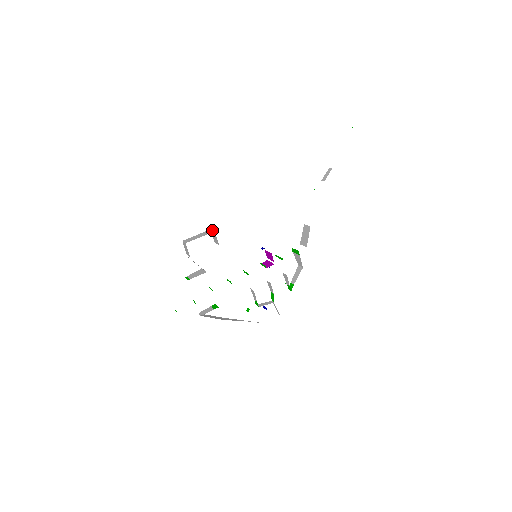
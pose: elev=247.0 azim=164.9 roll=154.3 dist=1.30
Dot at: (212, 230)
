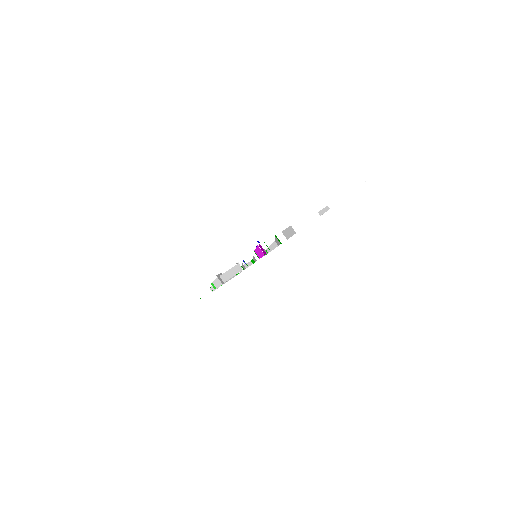
Dot at: (240, 267)
